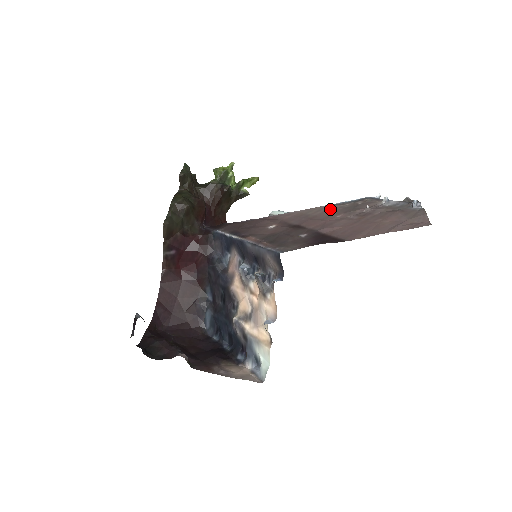
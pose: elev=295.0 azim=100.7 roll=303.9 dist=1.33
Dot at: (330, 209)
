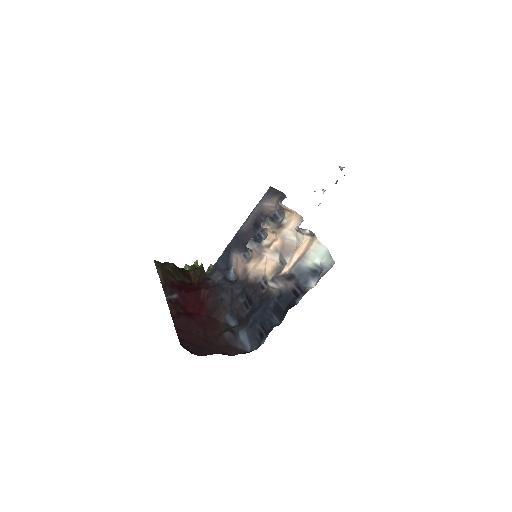
Dot at: occluded
